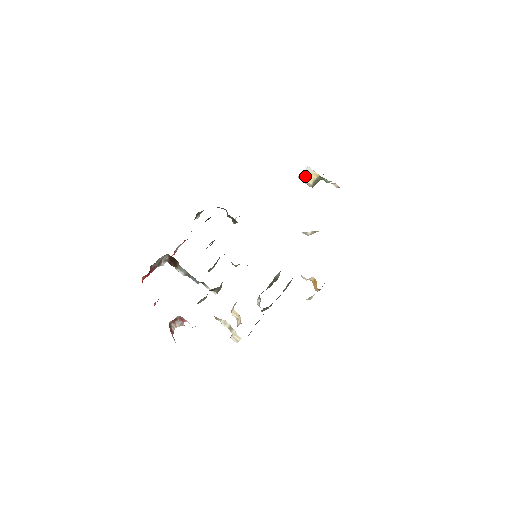
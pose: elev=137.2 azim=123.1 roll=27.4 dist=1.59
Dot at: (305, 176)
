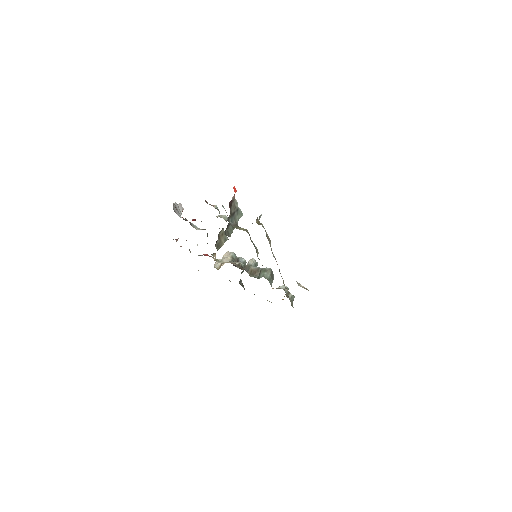
Dot at: occluded
